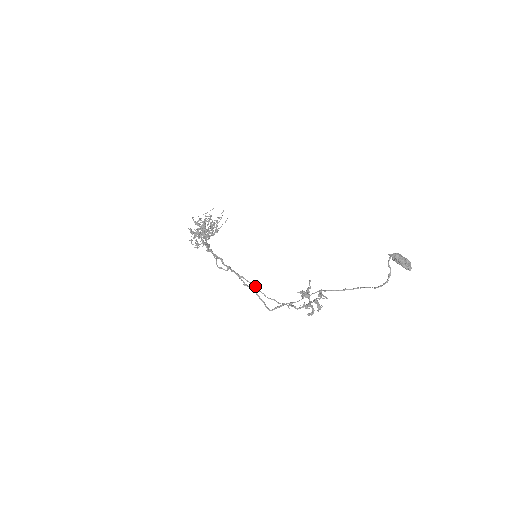
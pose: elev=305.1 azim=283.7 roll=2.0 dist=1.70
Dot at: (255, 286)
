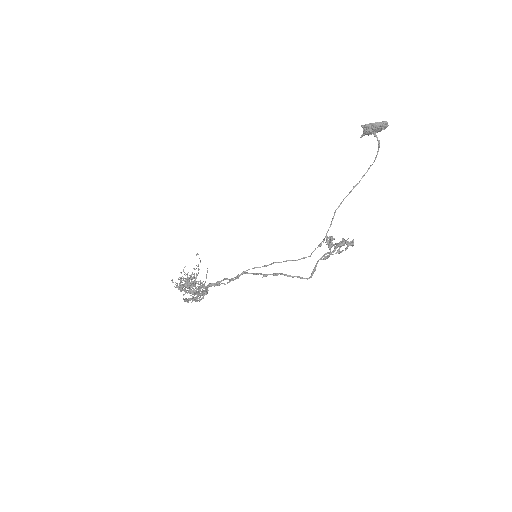
Dot at: (274, 262)
